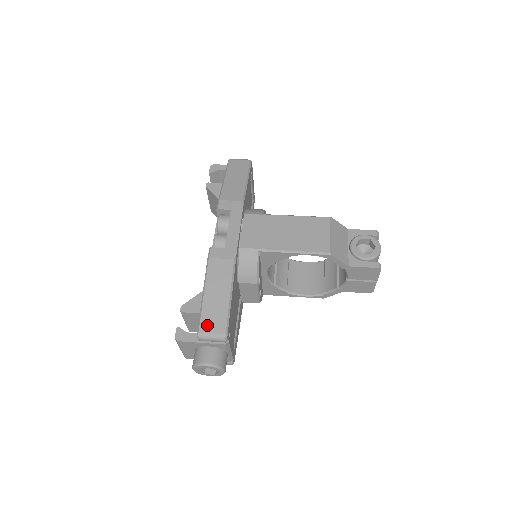
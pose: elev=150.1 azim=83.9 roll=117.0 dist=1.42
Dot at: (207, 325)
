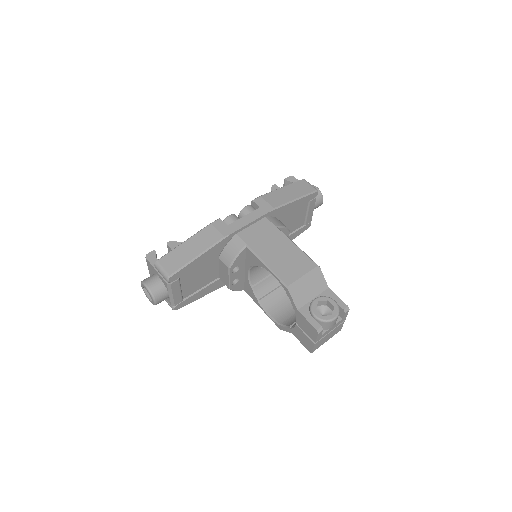
Dot at: (166, 261)
